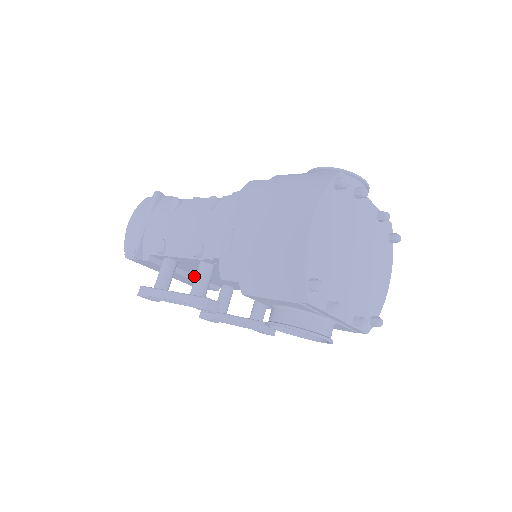
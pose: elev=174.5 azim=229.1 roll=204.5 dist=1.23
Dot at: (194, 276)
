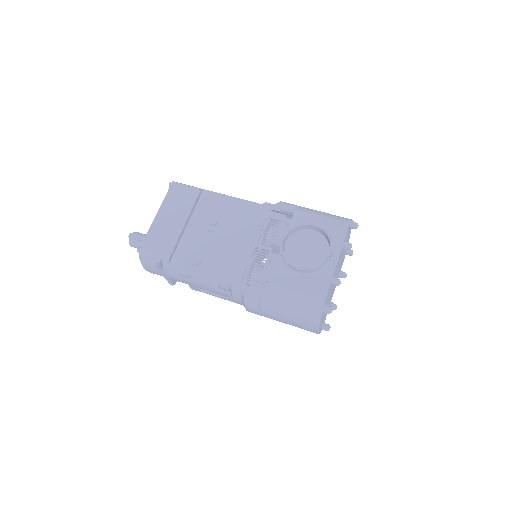
Dot at: occluded
